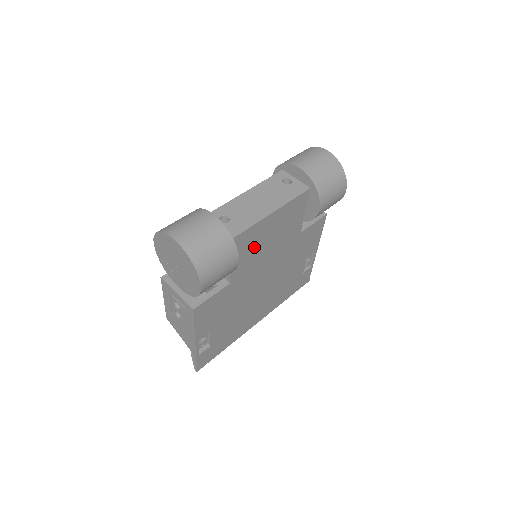
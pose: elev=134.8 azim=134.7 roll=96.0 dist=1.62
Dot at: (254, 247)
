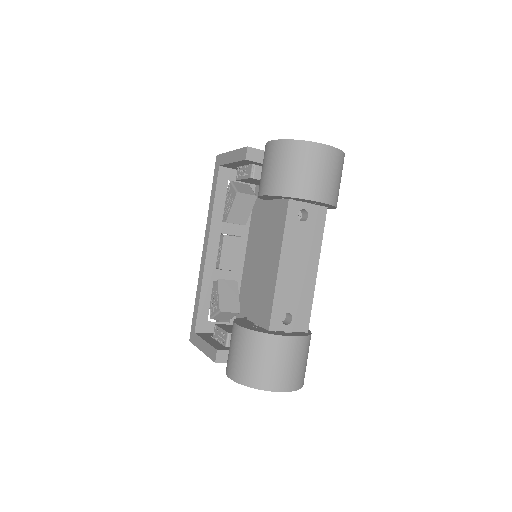
Dot at: occluded
